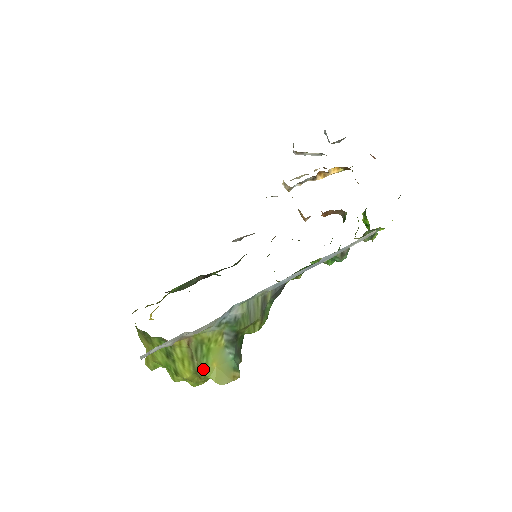
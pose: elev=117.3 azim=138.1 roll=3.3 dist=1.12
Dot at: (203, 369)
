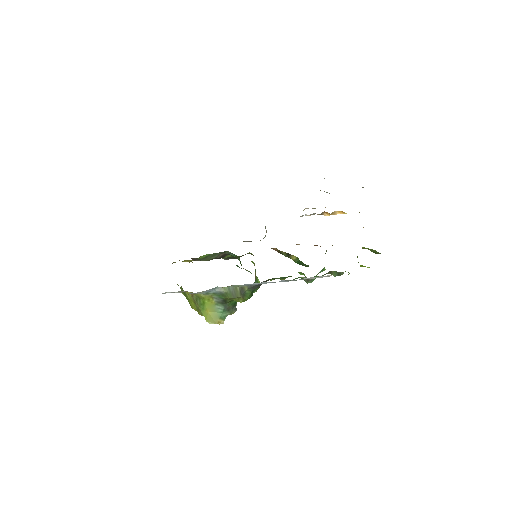
Dot at: (201, 311)
